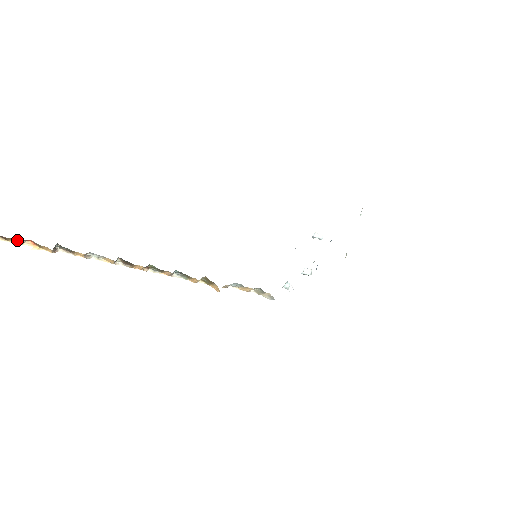
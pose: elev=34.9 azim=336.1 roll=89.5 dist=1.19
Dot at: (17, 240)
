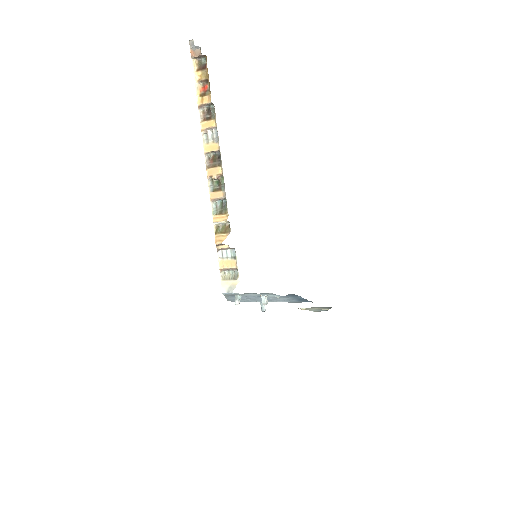
Dot at: (205, 77)
